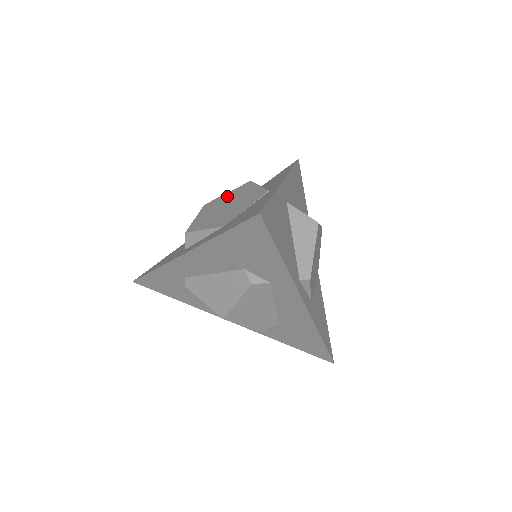
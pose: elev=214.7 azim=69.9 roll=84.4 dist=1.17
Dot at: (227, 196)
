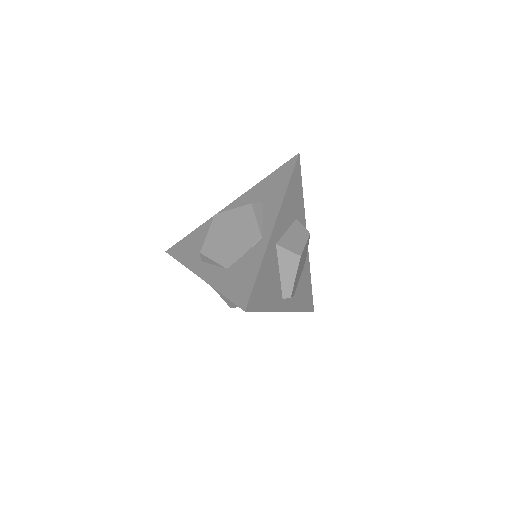
Dot at: (232, 216)
